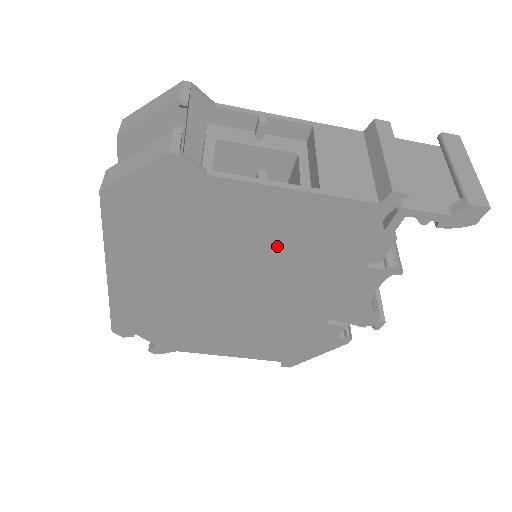
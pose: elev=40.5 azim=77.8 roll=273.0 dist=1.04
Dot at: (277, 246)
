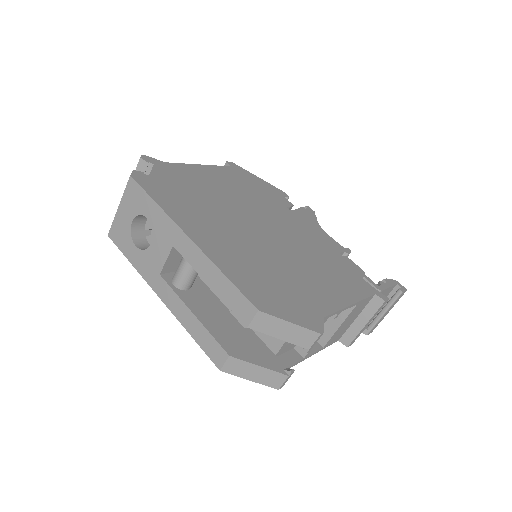
Dot at: occluded
